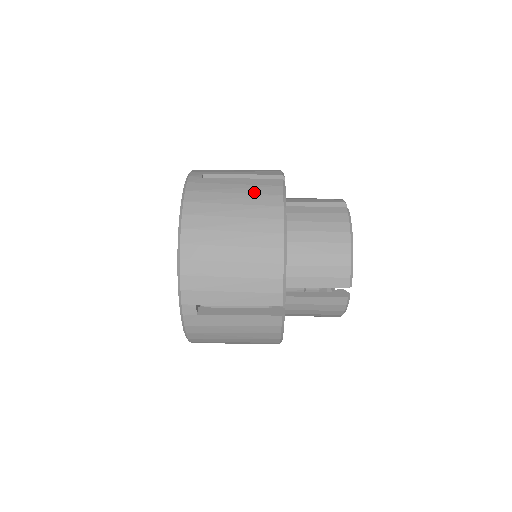
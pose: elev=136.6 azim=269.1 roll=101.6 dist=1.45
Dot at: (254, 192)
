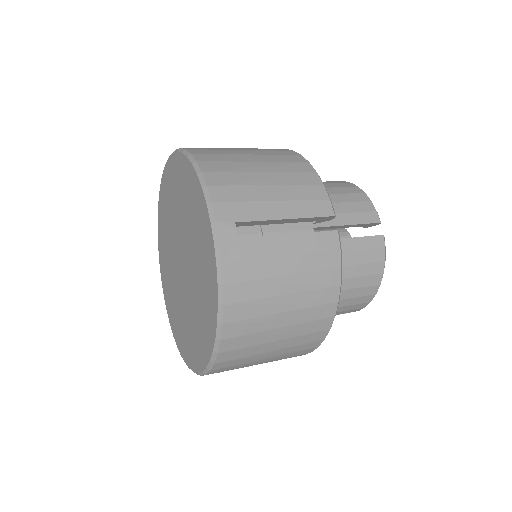
Dot at: occluded
